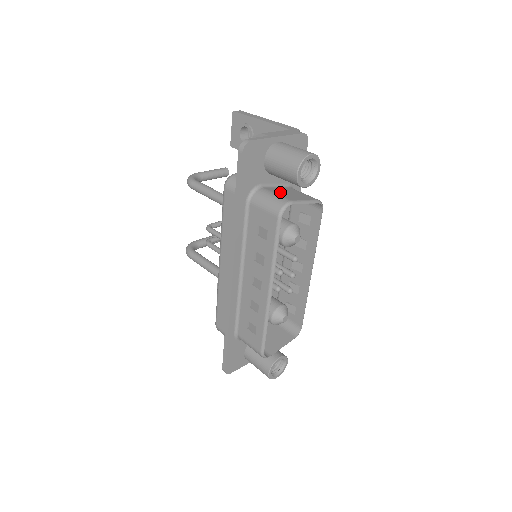
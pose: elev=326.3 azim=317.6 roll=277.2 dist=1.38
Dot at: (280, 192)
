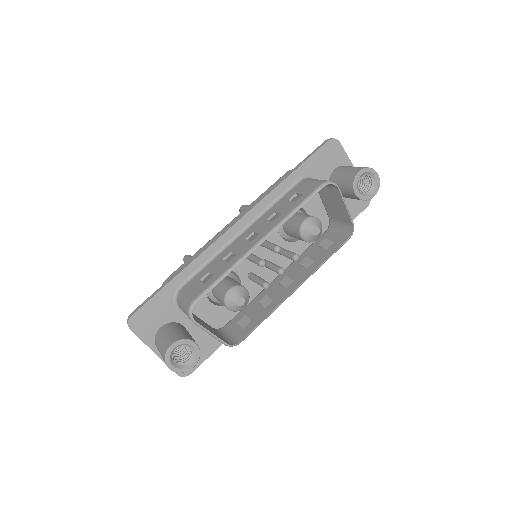
Dot at: (329, 193)
